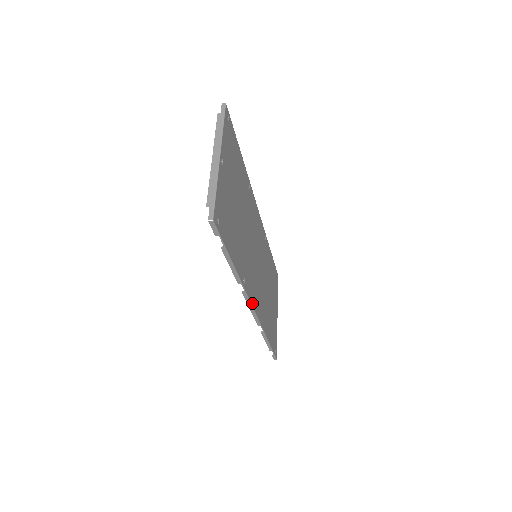
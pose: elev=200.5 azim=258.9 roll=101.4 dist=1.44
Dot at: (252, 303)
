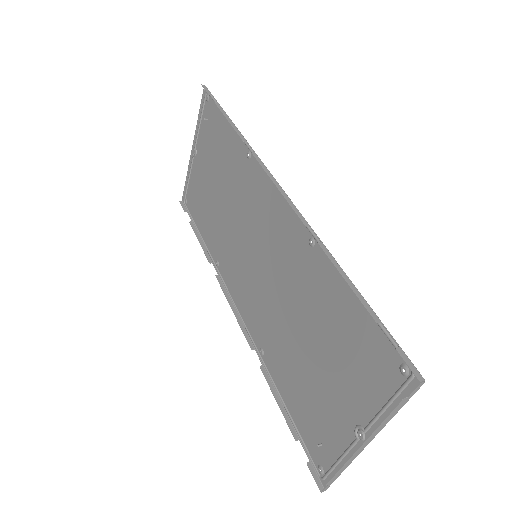
Dot at: (241, 315)
